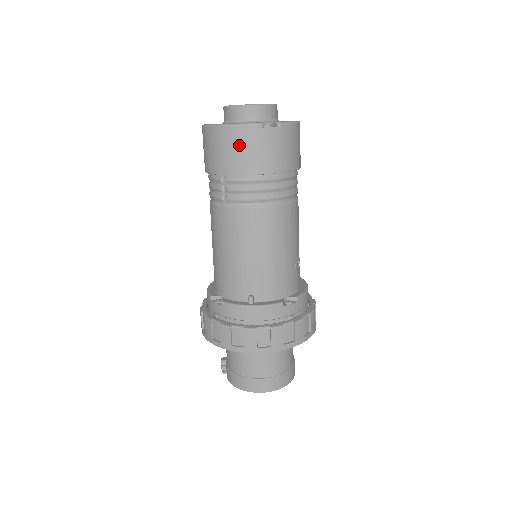
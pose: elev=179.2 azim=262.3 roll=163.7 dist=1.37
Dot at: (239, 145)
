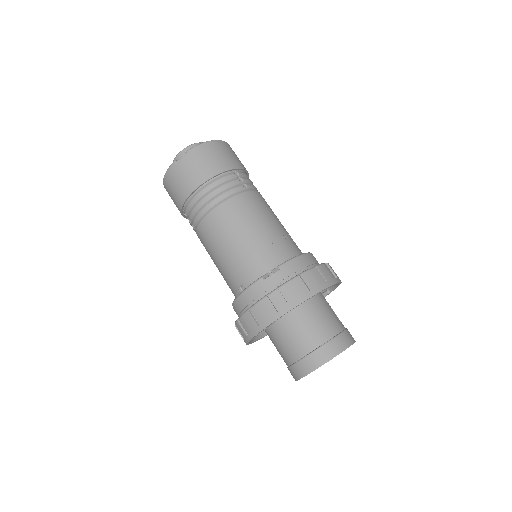
Dot at: (173, 185)
